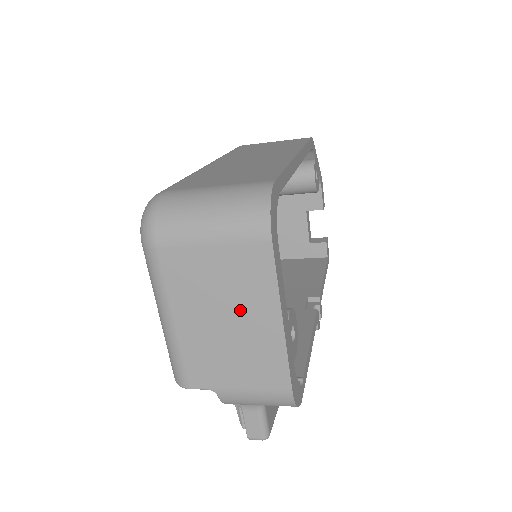
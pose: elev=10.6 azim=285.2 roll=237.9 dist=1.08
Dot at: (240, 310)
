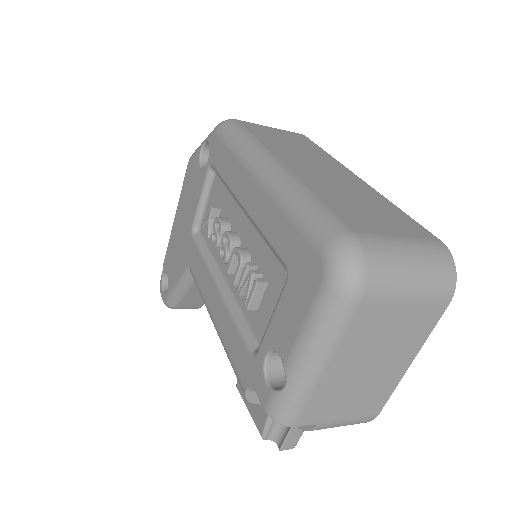
Dot at: (388, 357)
